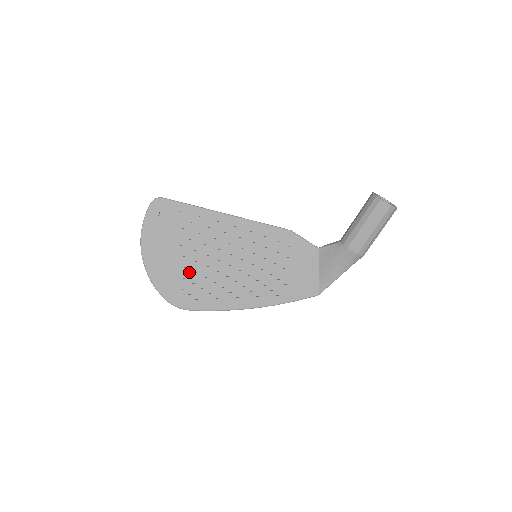
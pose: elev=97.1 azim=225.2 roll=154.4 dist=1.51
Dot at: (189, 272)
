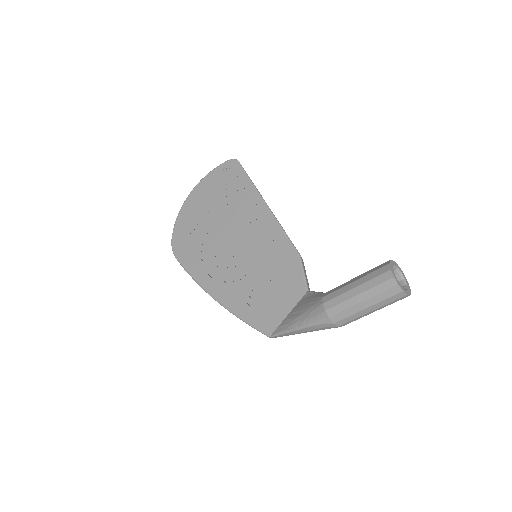
Dot at: (203, 228)
